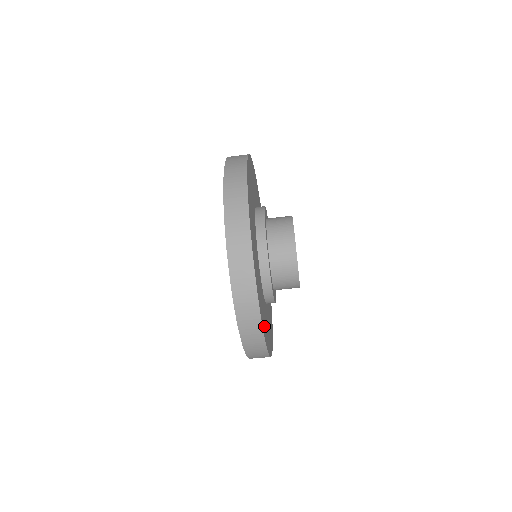
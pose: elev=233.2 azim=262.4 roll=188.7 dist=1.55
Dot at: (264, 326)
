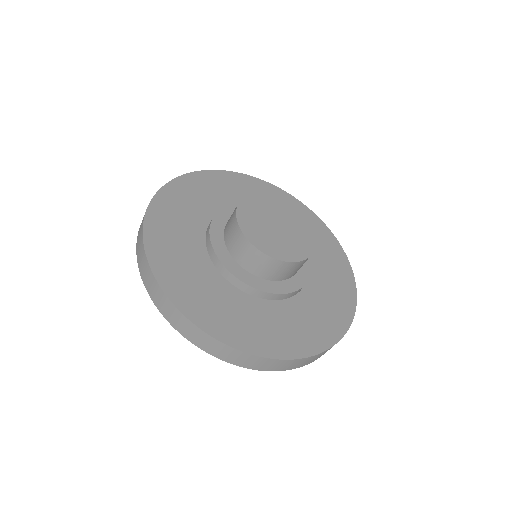
Dot at: (279, 343)
